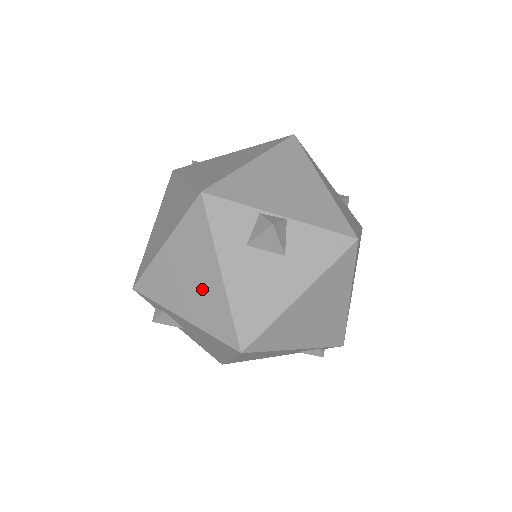
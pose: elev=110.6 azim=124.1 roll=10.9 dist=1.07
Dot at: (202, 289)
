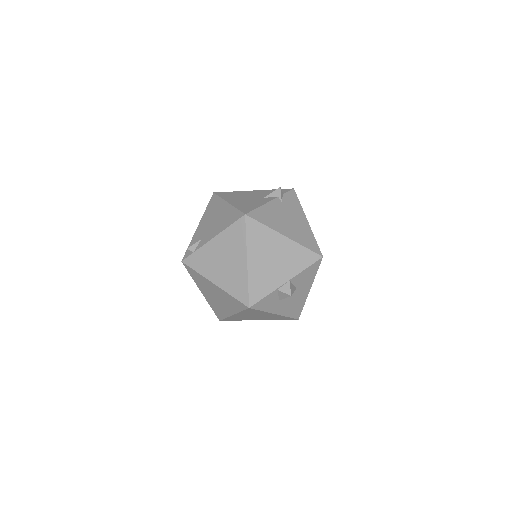
Dot at: occluded
